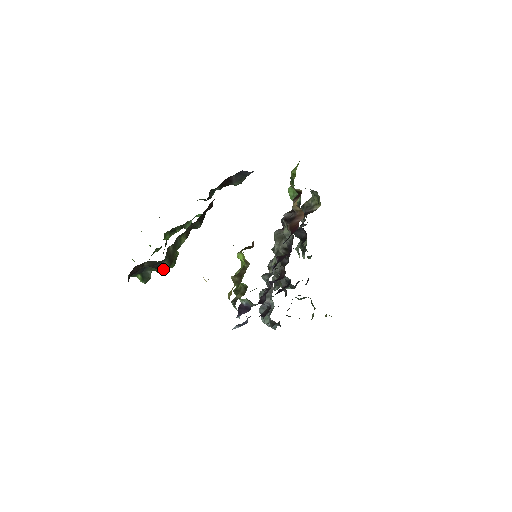
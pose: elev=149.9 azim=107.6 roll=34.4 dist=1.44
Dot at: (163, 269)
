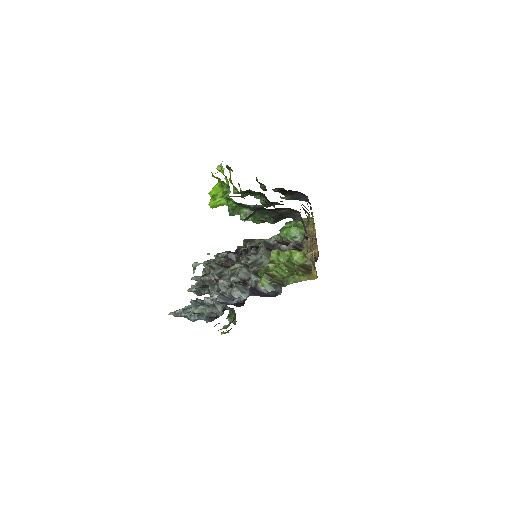
Dot at: (275, 222)
